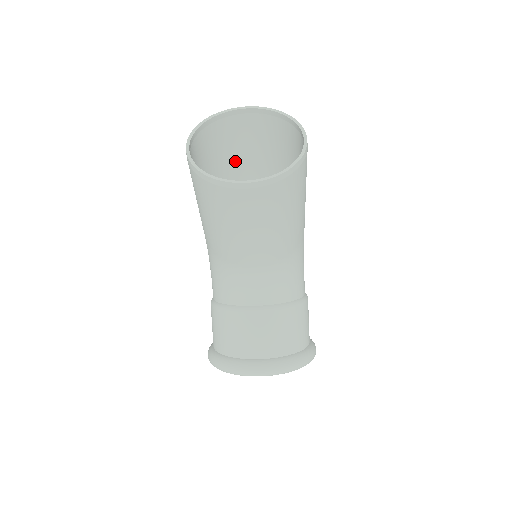
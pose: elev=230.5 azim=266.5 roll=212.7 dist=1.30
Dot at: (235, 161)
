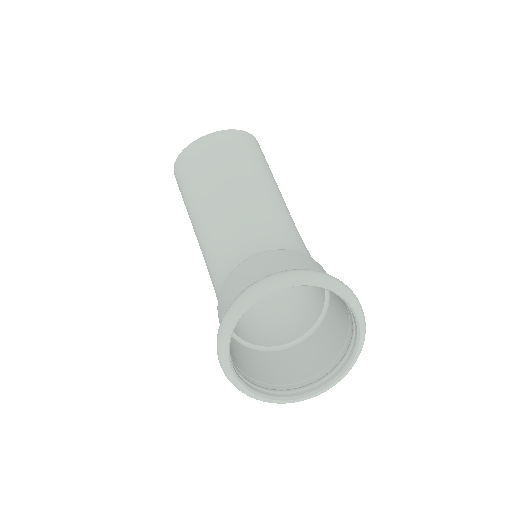
Dot at: occluded
